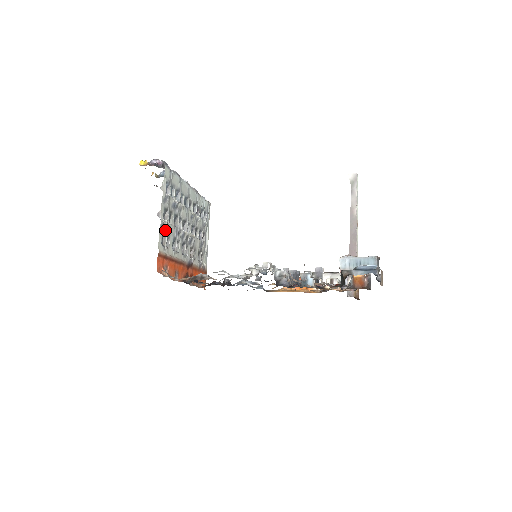
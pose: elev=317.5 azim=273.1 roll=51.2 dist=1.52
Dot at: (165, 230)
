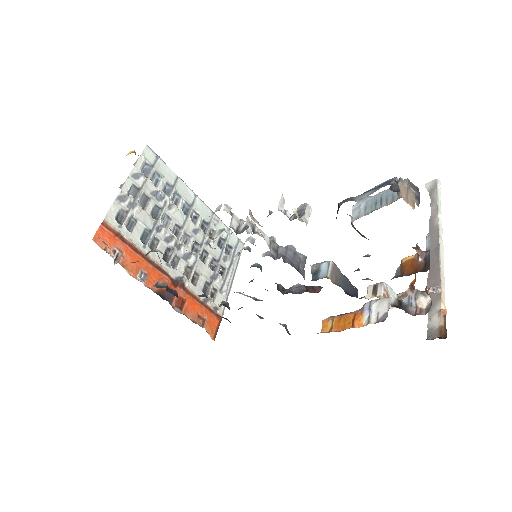
Dot at: (128, 208)
